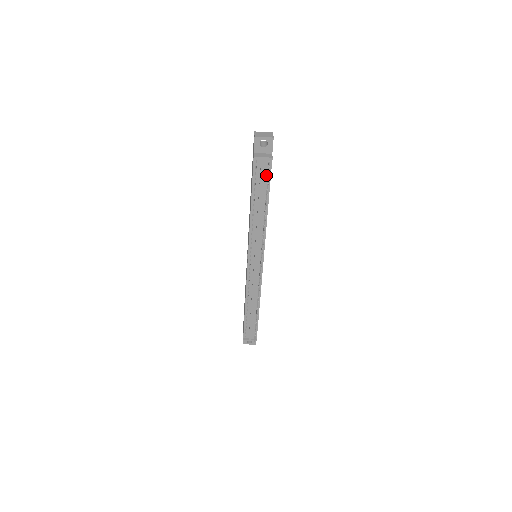
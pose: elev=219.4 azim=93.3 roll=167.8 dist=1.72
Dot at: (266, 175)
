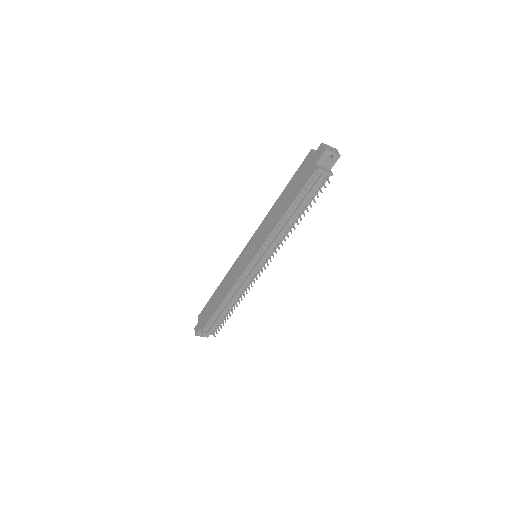
Dot at: (317, 188)
